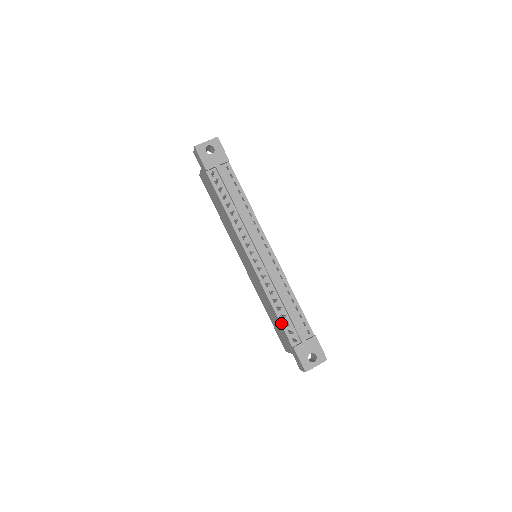
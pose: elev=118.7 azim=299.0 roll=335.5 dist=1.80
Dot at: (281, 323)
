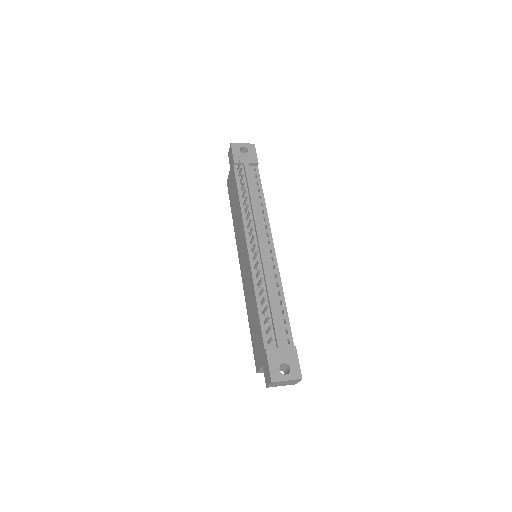
Dot at: (260, 320)
